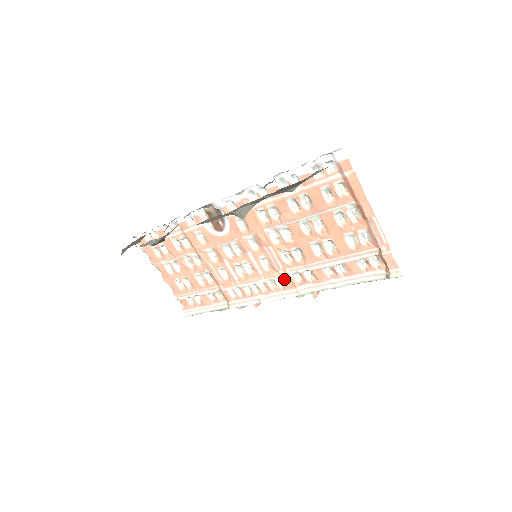
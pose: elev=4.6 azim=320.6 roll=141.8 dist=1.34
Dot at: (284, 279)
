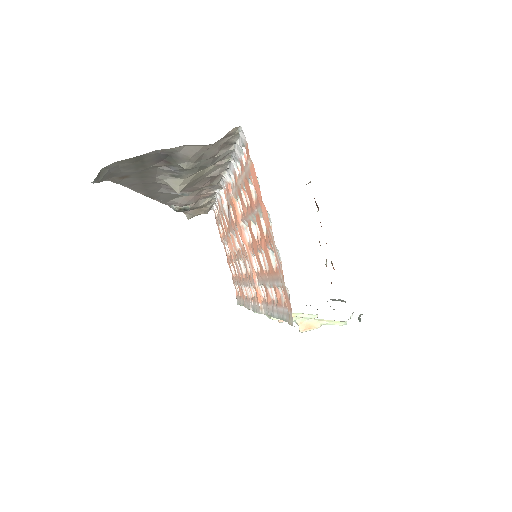
Dot at: (255, 288)
